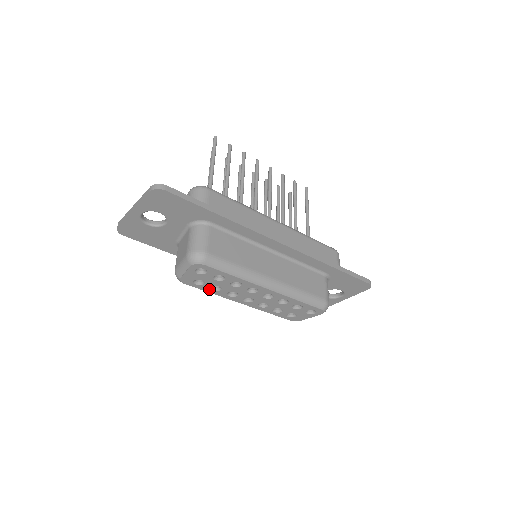
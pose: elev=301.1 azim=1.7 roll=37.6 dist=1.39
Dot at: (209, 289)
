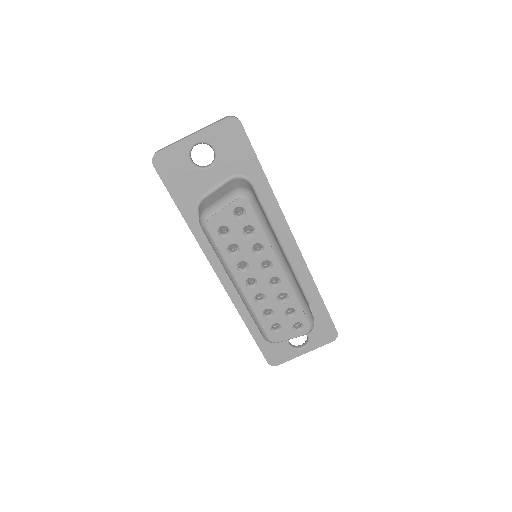
Dot at: (225, 248)
